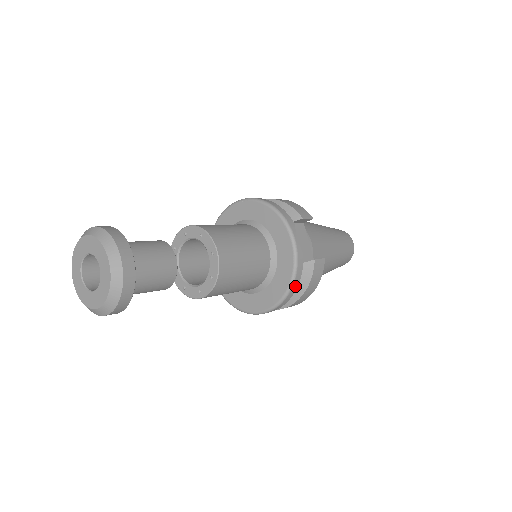
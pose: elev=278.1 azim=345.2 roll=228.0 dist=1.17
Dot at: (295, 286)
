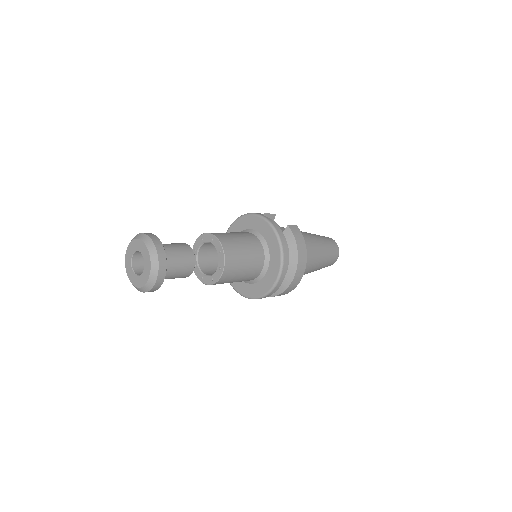
Dot at: (283, 241)
